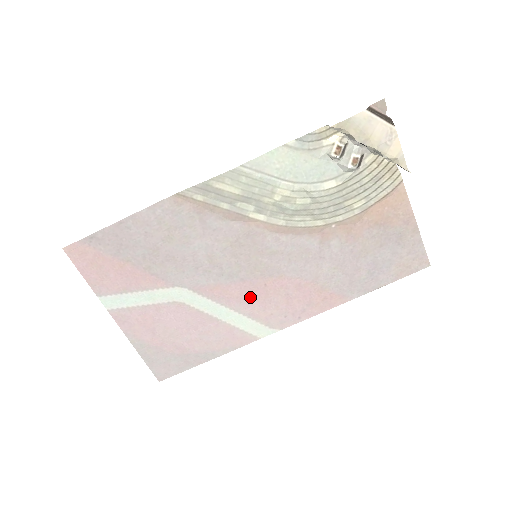
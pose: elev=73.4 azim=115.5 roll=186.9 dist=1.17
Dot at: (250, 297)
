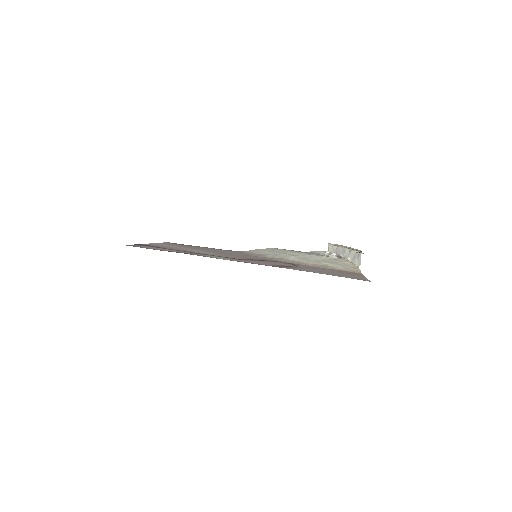
Dot at: occluded
